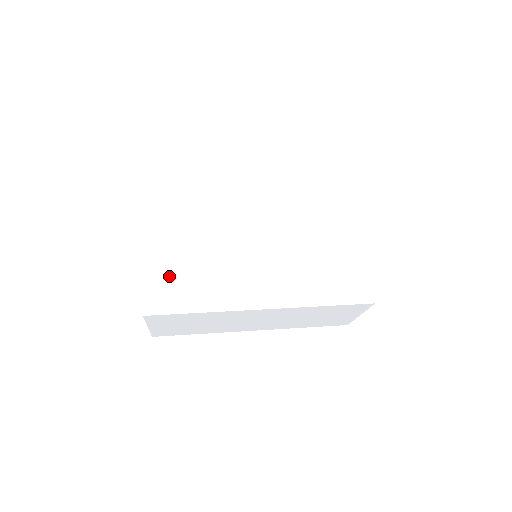
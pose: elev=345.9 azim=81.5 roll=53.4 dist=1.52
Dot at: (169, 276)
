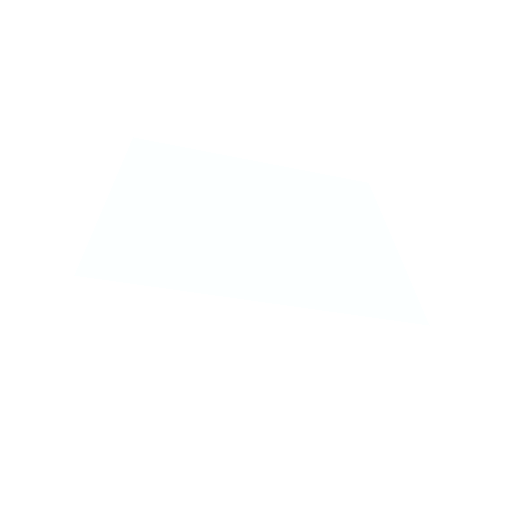
Dot at: (130, 242)
